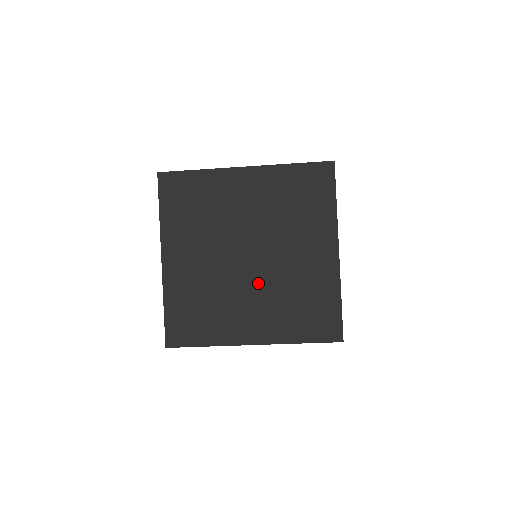
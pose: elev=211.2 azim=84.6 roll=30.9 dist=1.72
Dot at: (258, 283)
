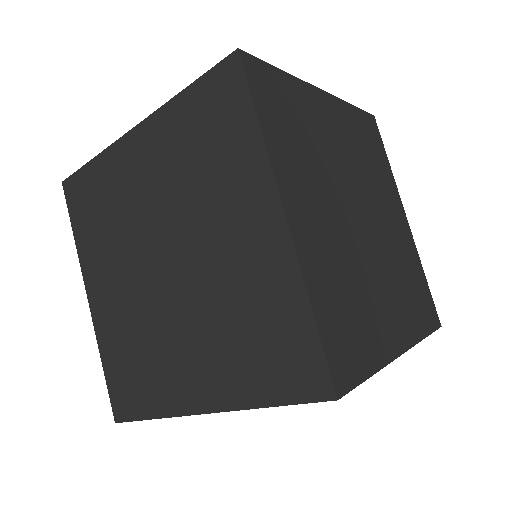
Dot at: (379, 257)
